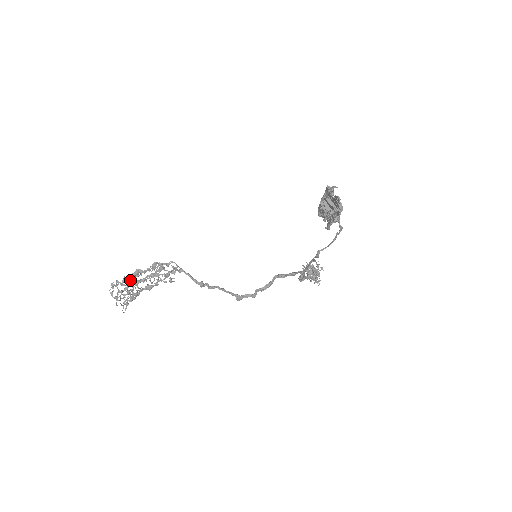
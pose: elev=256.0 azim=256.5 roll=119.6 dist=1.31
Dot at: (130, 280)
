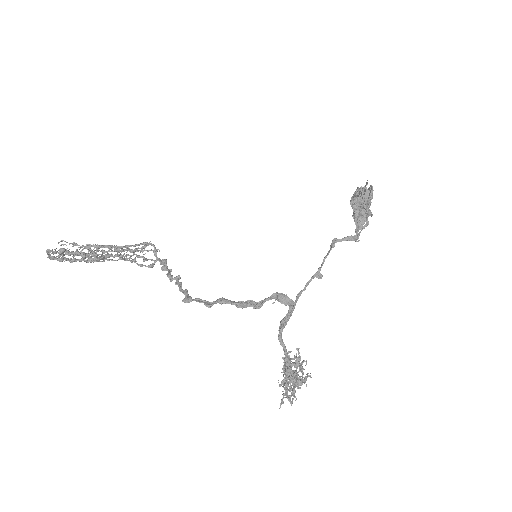
Dot at: occluded
